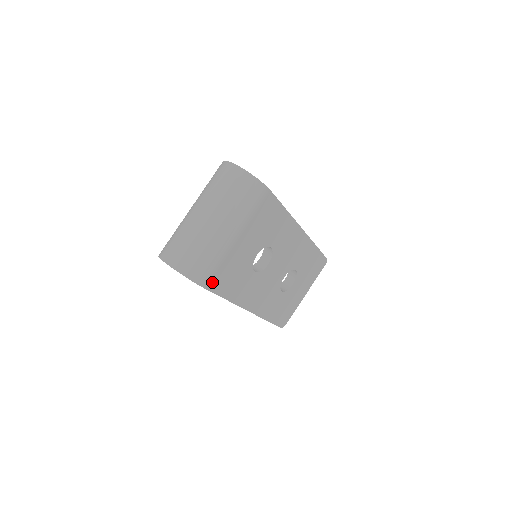
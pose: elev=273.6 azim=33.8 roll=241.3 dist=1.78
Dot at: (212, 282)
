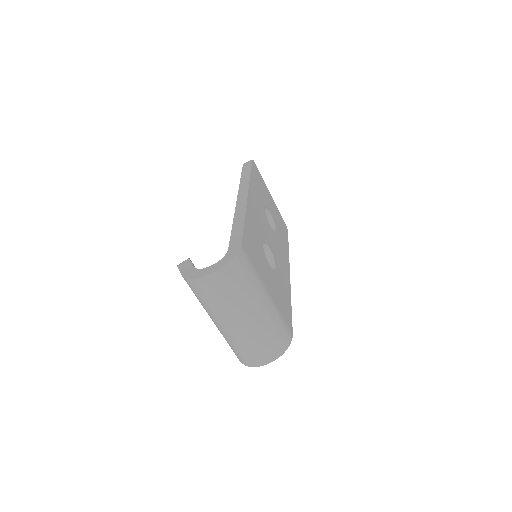
Dot at: (289, 325)
